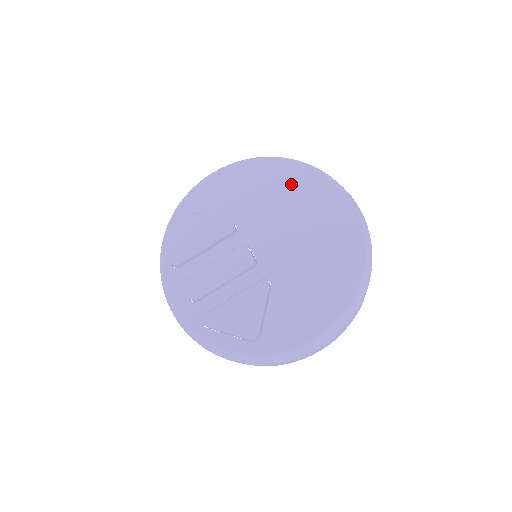
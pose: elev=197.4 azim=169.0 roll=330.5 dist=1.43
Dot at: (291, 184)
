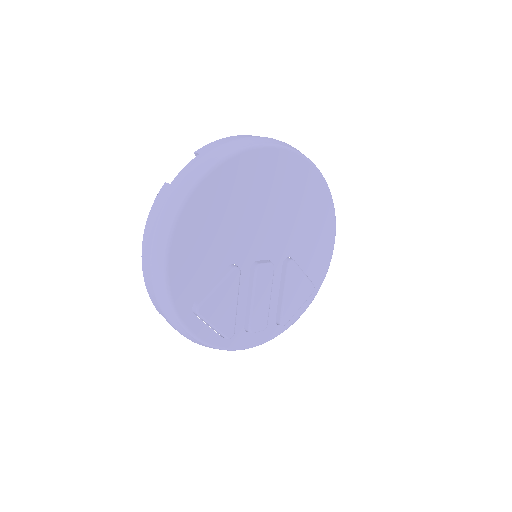
Dot at: (232, 189)
